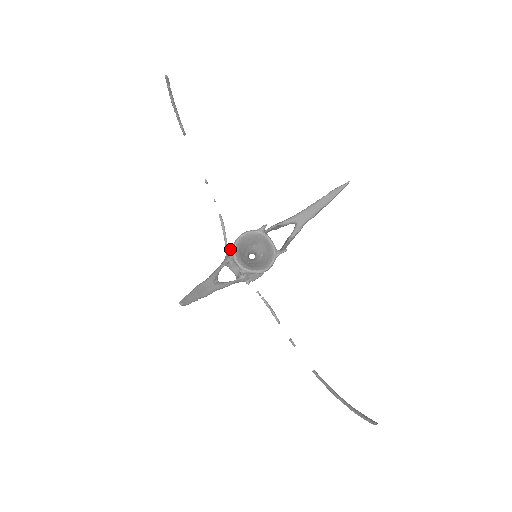
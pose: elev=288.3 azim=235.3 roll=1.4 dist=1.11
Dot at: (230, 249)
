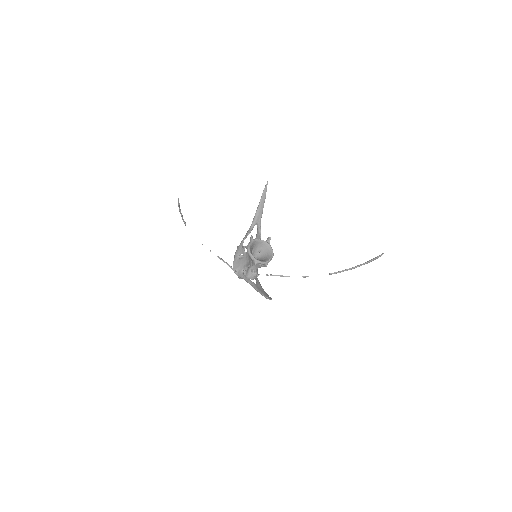
Dot at: (235, 269)
